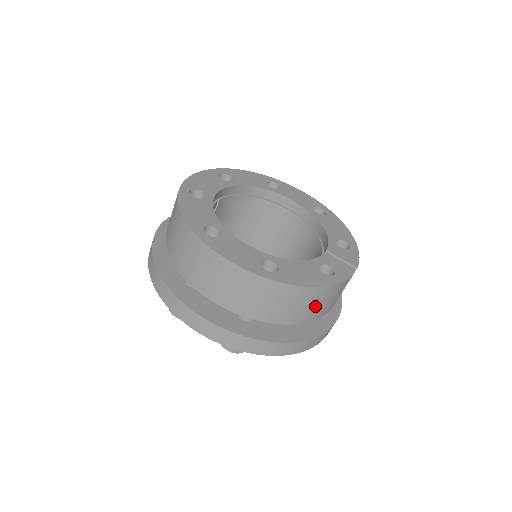
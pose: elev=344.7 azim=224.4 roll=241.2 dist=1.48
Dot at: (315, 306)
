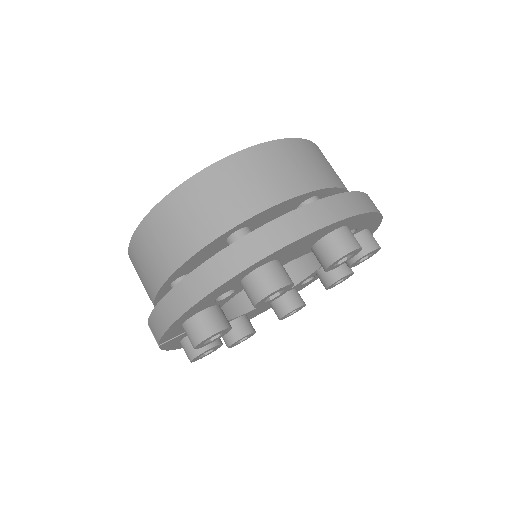
Dot at: occluded
